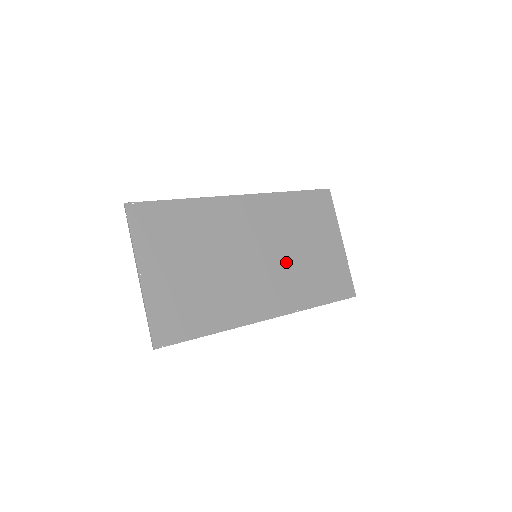
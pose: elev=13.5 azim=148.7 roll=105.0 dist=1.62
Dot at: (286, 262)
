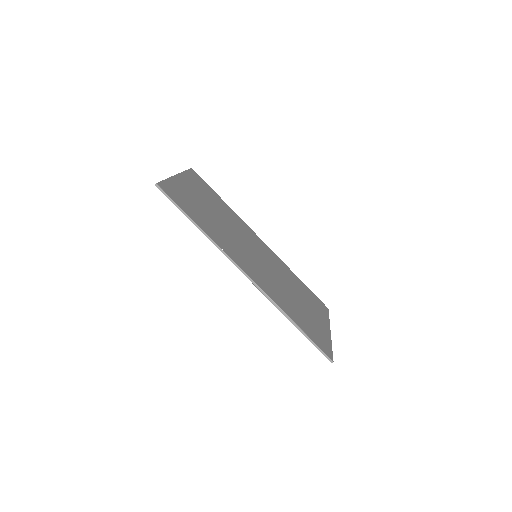
Dot at: (277, 282)
